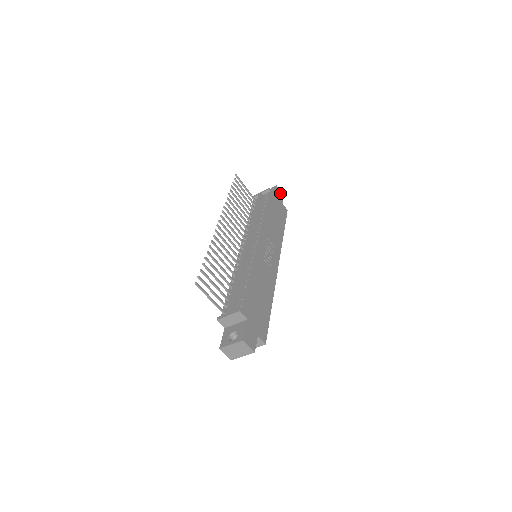
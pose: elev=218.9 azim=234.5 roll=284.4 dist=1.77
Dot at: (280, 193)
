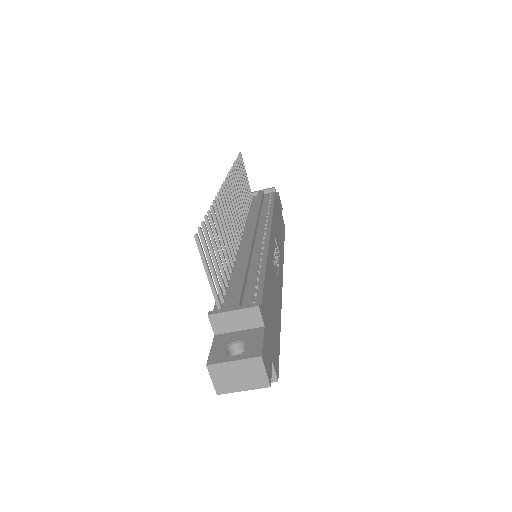
Dot at: (280, 203)
